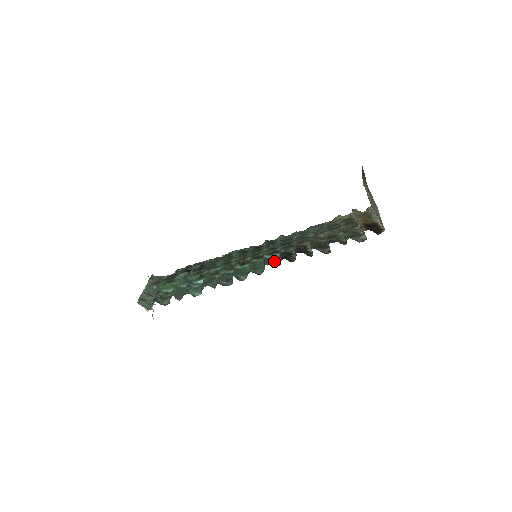
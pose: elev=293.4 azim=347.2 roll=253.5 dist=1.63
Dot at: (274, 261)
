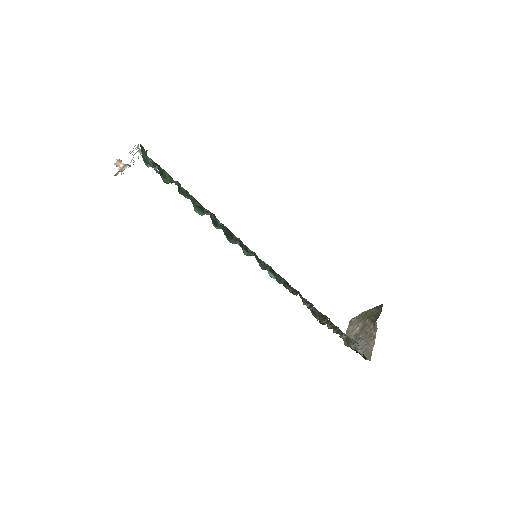
Dot at: occluded
